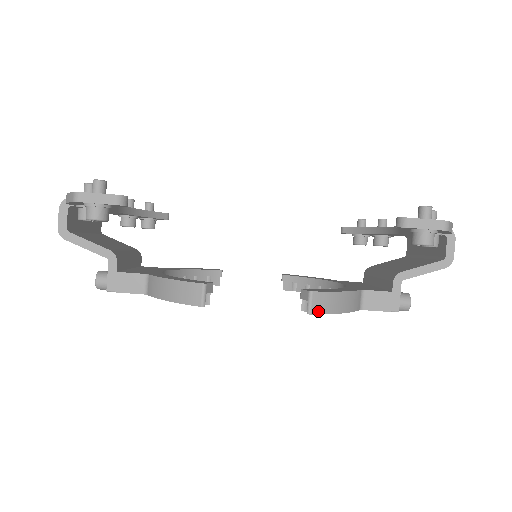
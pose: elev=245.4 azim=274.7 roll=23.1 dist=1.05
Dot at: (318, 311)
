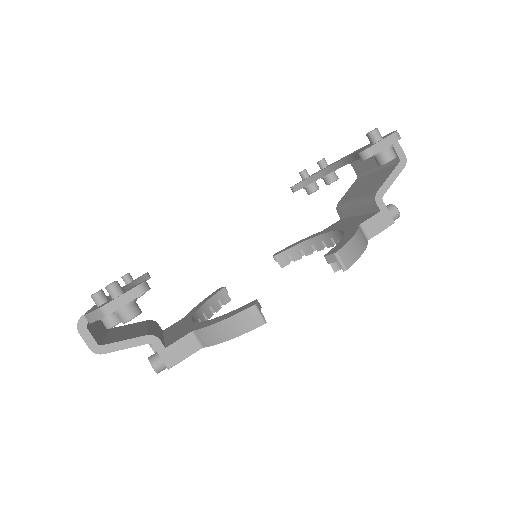
Dot at: (349, 263)
